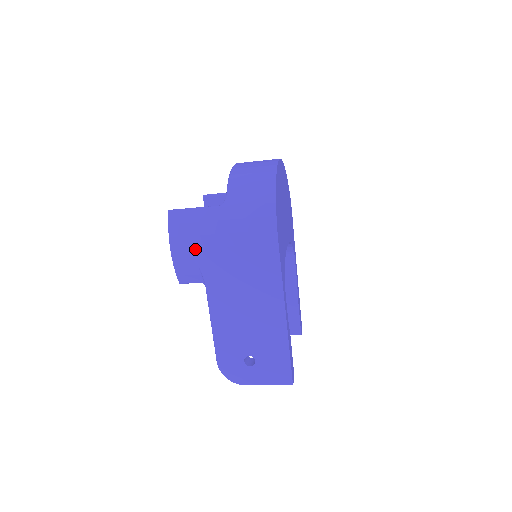
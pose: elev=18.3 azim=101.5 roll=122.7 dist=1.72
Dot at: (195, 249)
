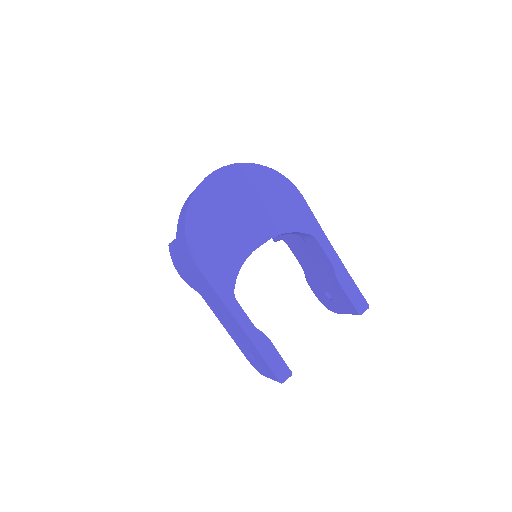
Dot at: (183, 273)
